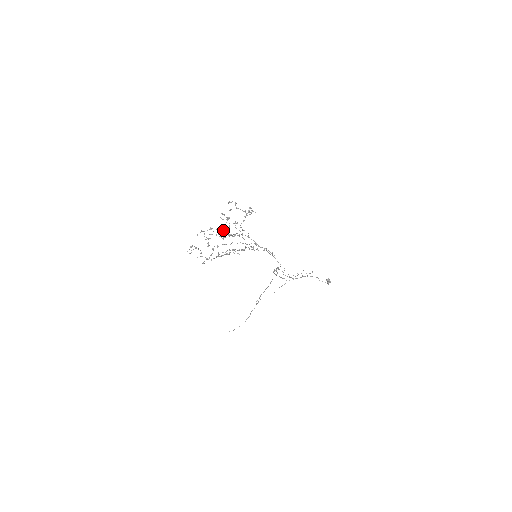
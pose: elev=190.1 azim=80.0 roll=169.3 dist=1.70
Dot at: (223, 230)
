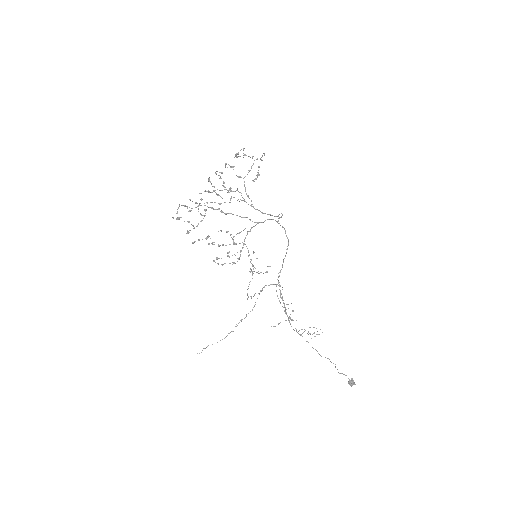
Dot at: (223, 182)
